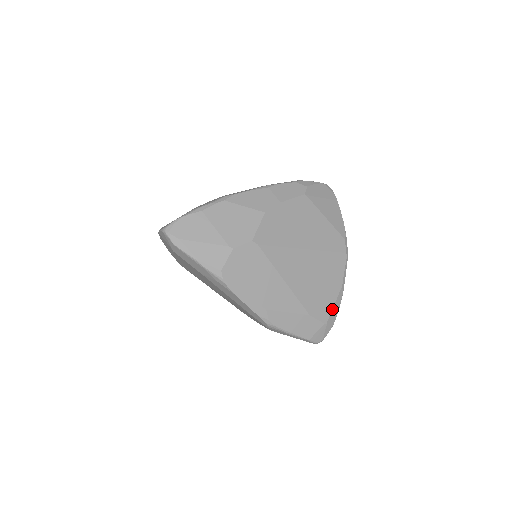
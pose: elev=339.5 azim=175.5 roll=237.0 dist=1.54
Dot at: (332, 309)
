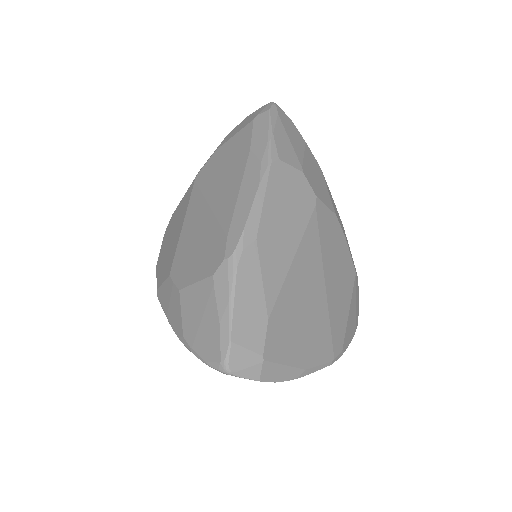
Dot at: (280, 363)
